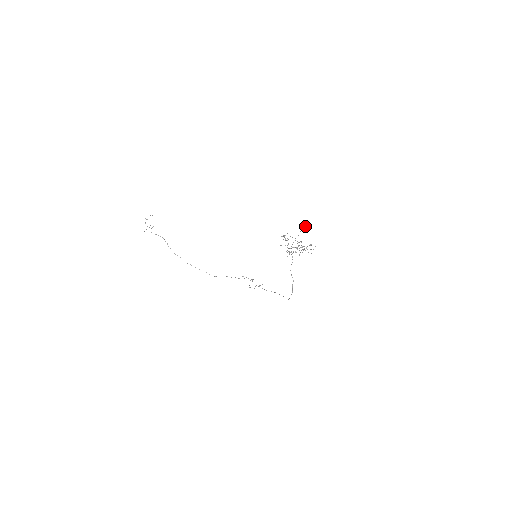
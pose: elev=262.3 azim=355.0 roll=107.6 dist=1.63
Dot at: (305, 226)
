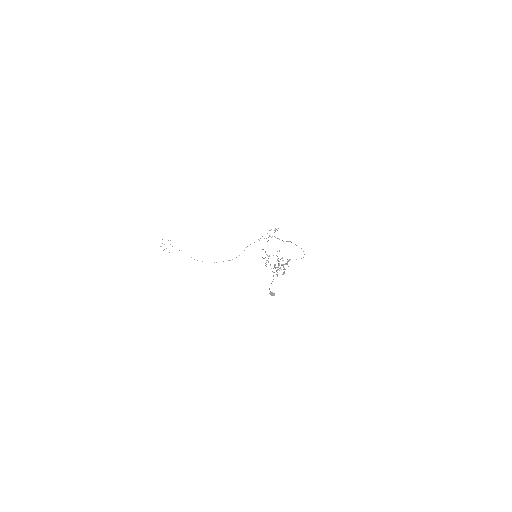
Dot at: (270, 294)
